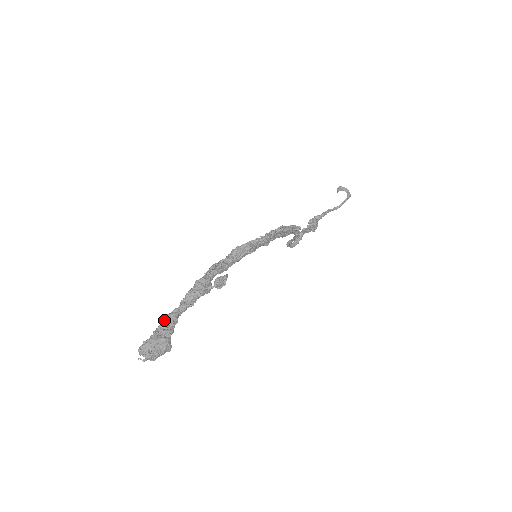
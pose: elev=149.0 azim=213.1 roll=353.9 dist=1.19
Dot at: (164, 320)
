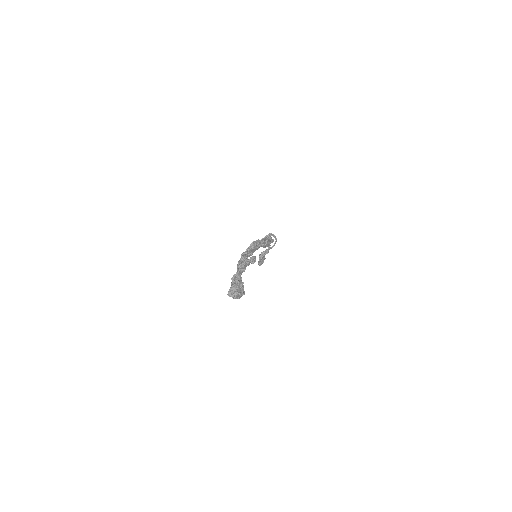
Dot at: (235, 276)
